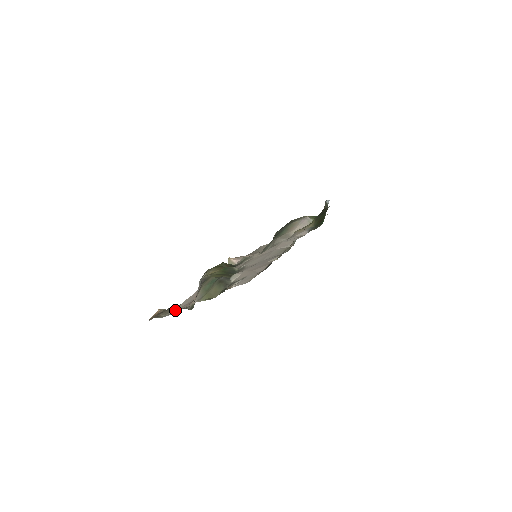
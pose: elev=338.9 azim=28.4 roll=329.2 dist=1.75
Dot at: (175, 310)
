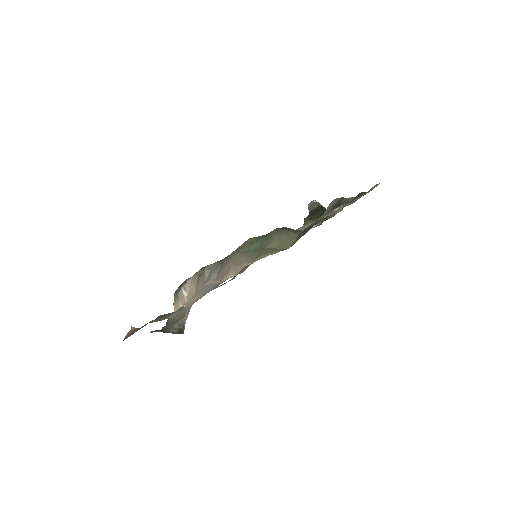
Dot at: (185, 306)
